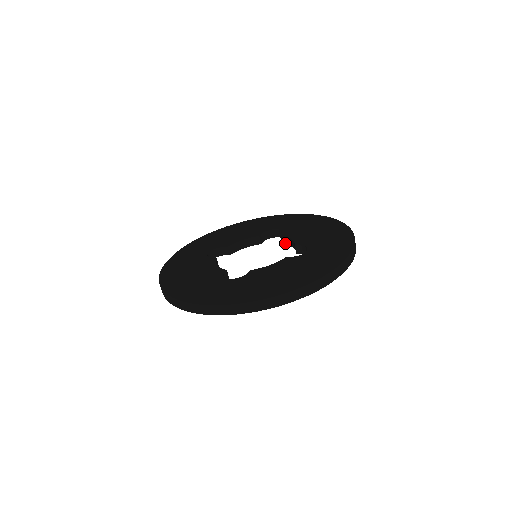
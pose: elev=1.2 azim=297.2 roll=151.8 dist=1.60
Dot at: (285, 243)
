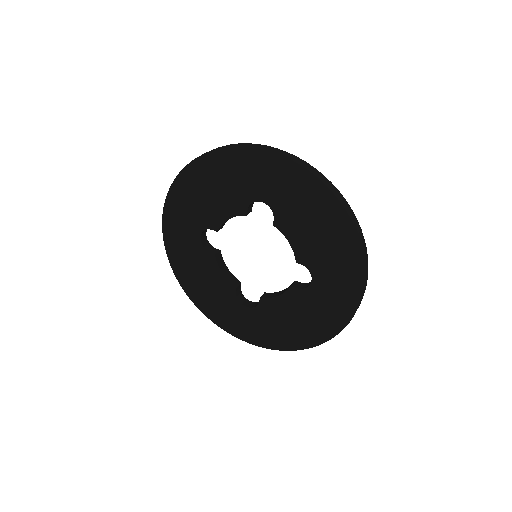
Dot at: occluded
